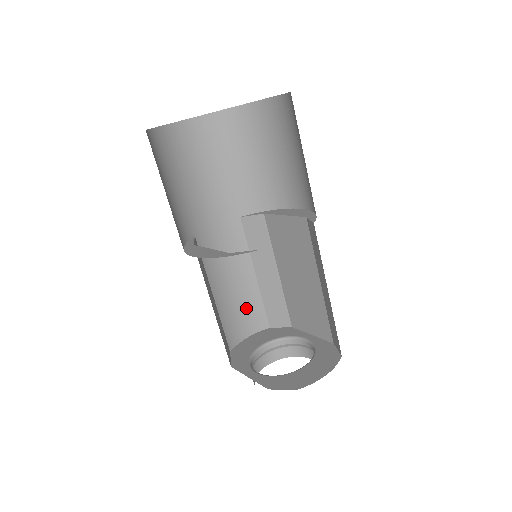
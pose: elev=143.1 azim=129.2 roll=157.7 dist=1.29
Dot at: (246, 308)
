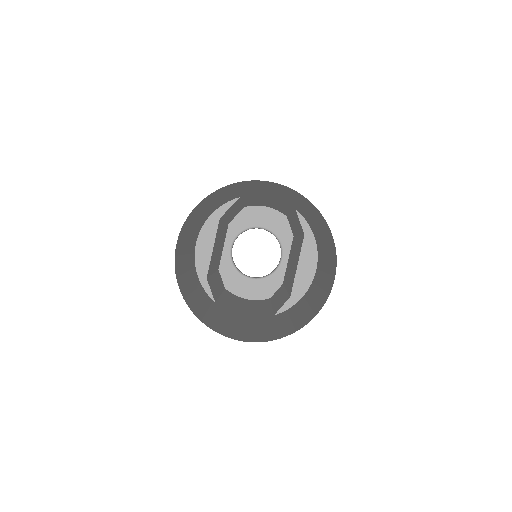
Dot at: (274, 206)
